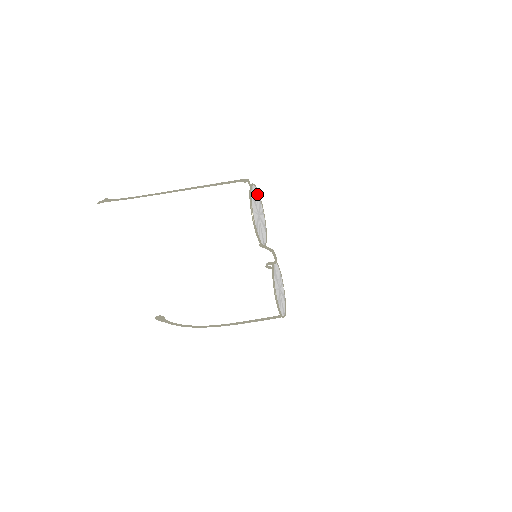
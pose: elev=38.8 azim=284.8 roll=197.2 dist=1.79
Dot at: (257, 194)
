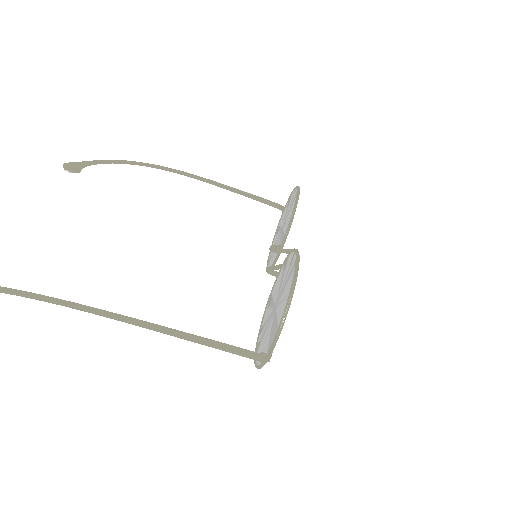
Dot at: occluded
